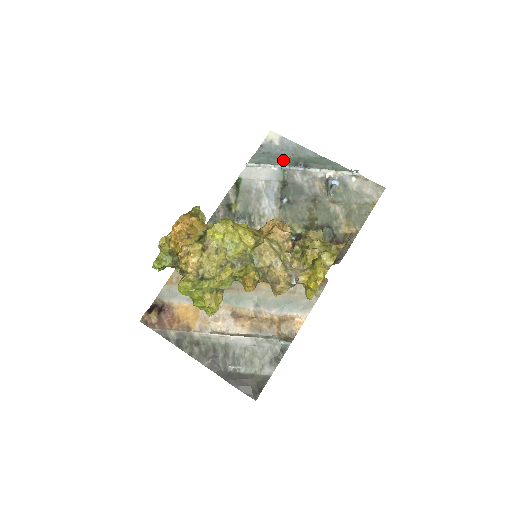
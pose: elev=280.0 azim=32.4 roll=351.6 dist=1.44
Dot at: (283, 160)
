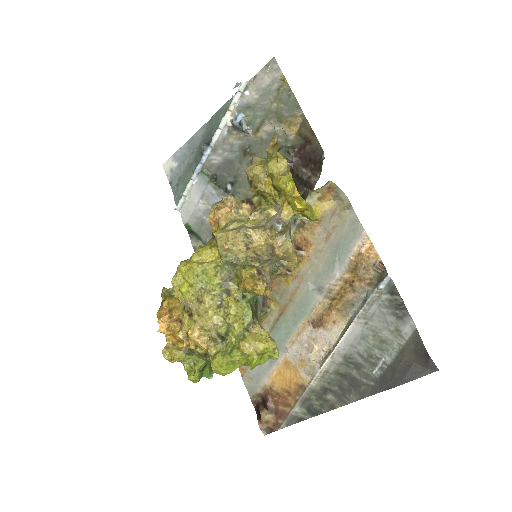
Dot at: (192, 167)
